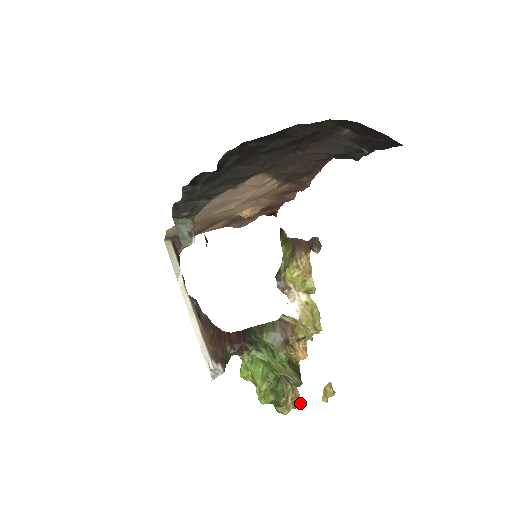
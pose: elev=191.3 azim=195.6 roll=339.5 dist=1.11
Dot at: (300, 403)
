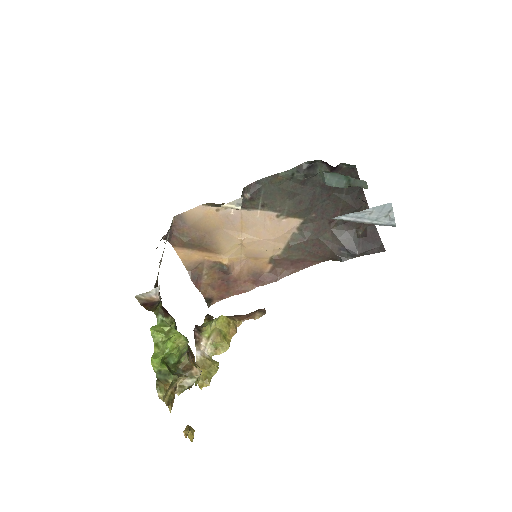
Dot at: (171, 407)
